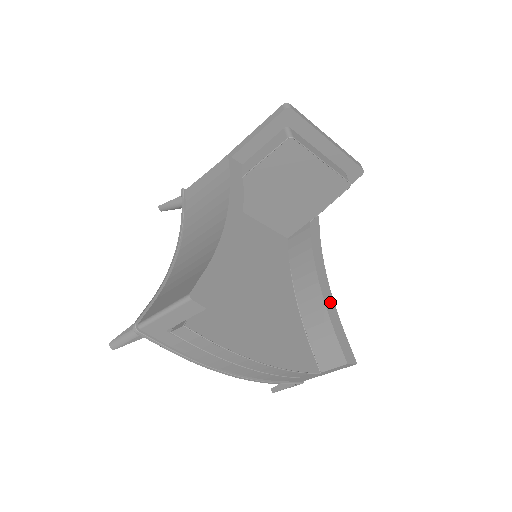
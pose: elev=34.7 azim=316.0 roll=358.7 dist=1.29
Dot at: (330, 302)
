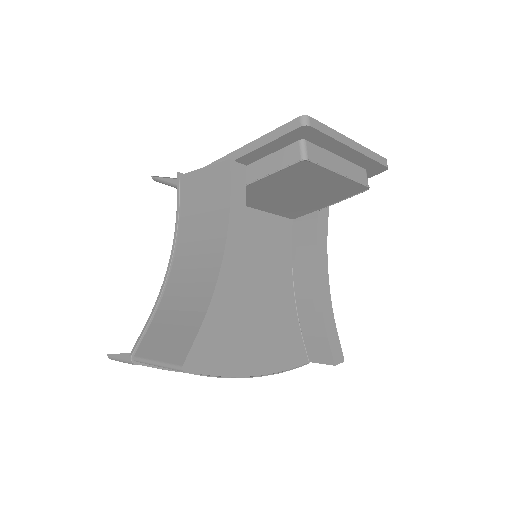
Dot at: (327, 304)
